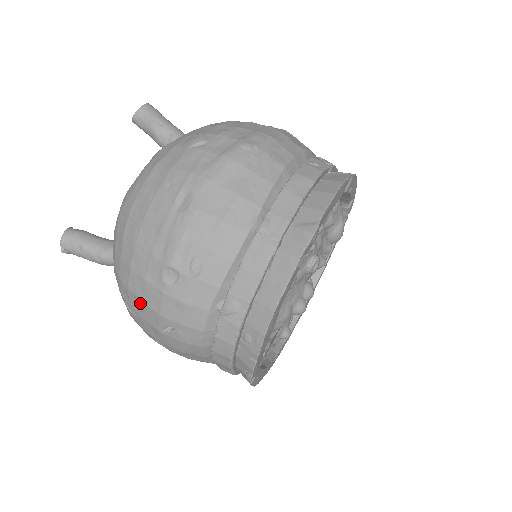
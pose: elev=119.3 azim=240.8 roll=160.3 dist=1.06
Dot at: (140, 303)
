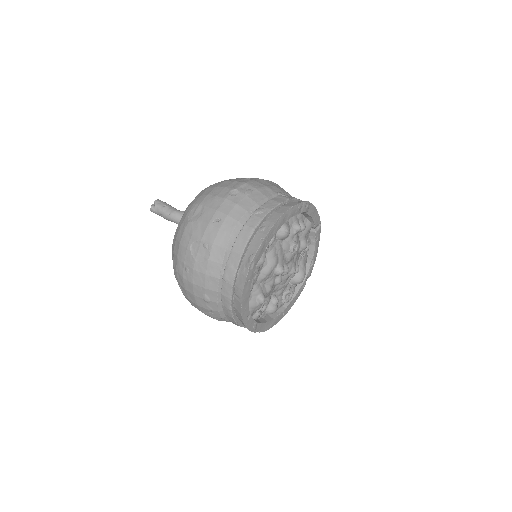
Dot at: (205, 209)
